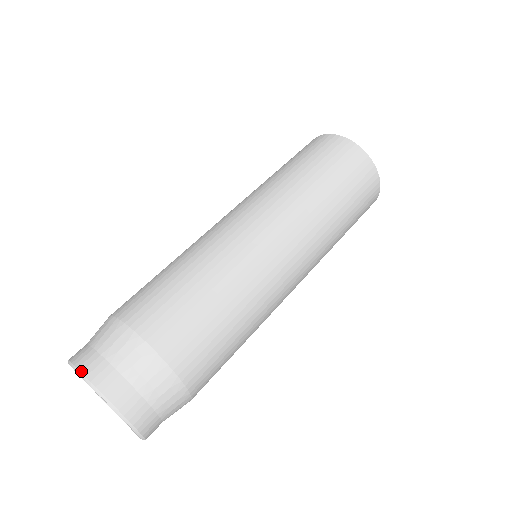
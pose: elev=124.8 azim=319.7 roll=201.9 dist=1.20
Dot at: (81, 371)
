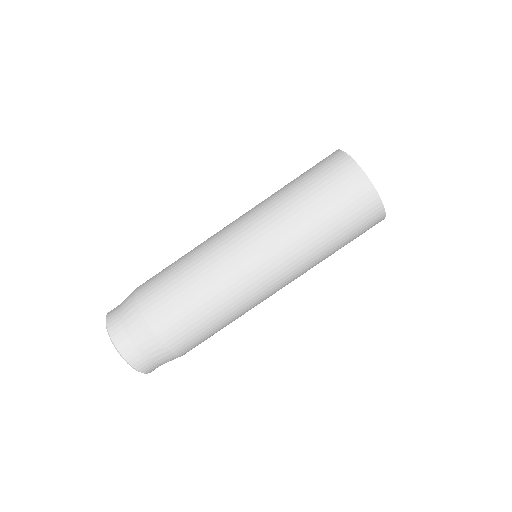
Dot at: (134, 368)
